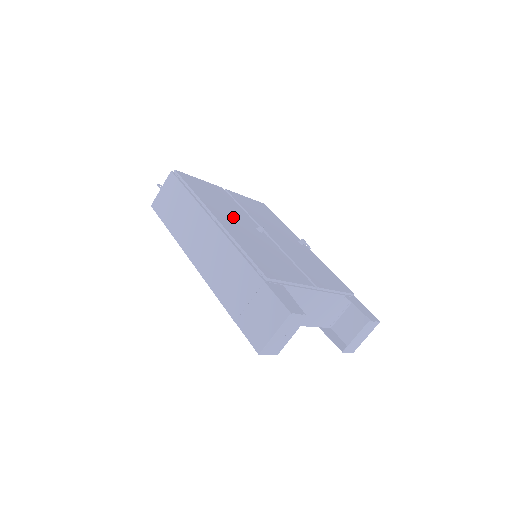
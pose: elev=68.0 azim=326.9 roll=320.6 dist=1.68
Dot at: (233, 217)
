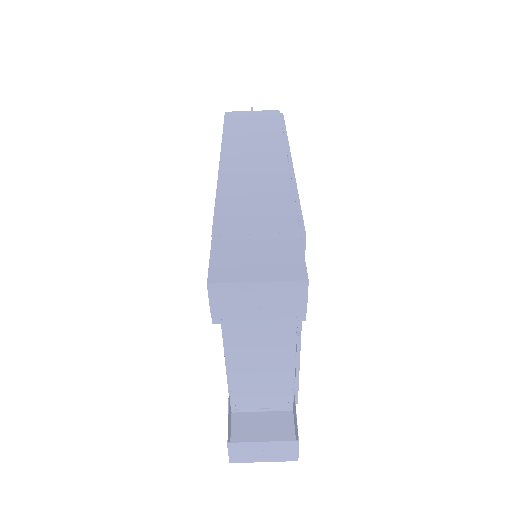
Dot at: occluded
